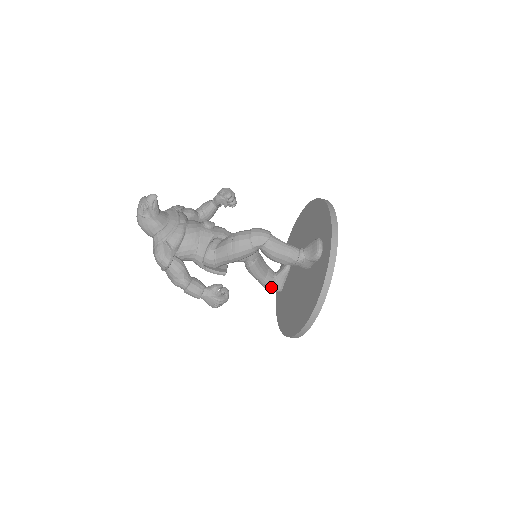
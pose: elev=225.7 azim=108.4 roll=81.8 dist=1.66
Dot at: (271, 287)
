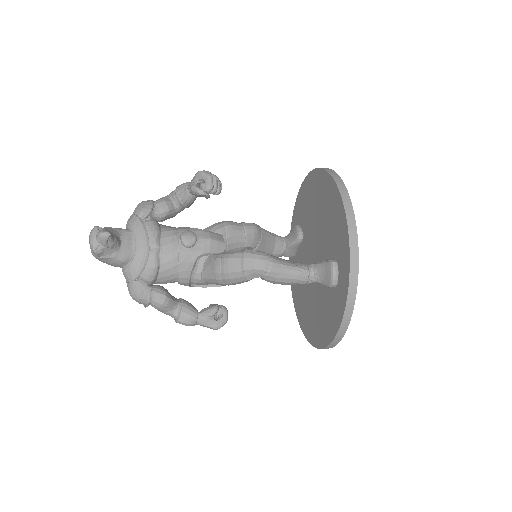
Dot at: (281, 256)
